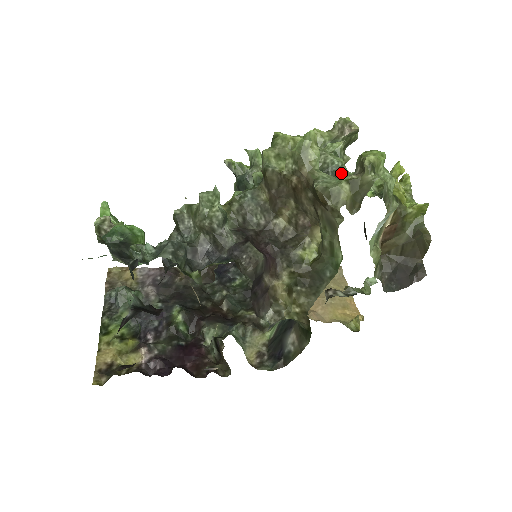
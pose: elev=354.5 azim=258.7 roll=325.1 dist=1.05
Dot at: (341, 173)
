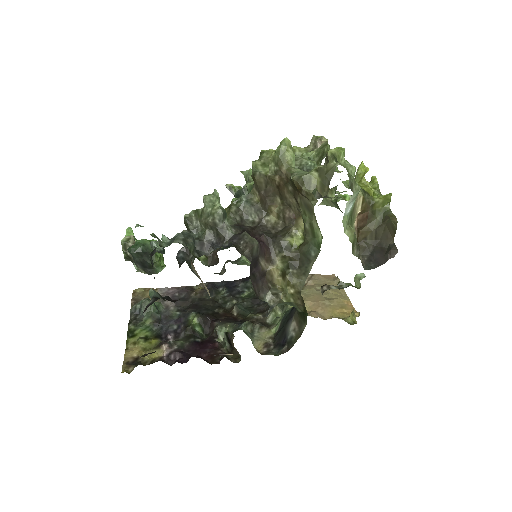
Dot at: occluded
